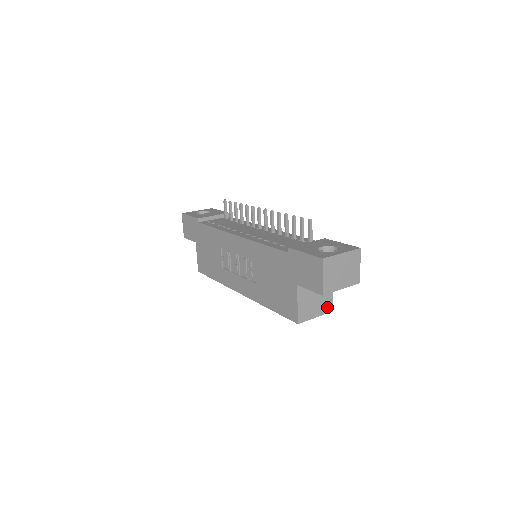
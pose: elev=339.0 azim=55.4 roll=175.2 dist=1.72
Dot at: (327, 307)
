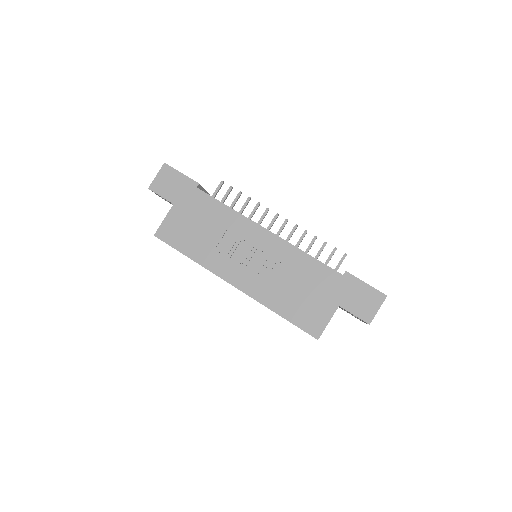
Dot at: occluded
